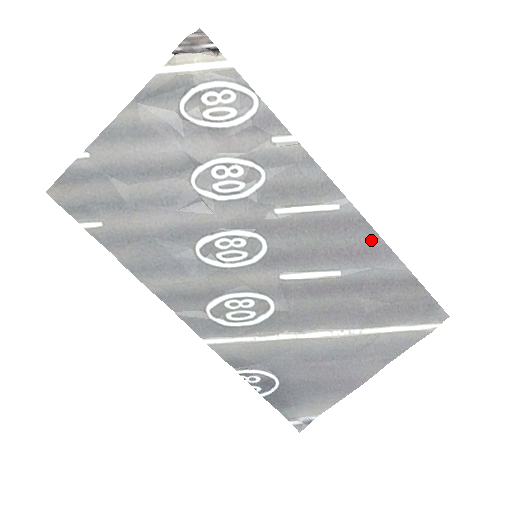
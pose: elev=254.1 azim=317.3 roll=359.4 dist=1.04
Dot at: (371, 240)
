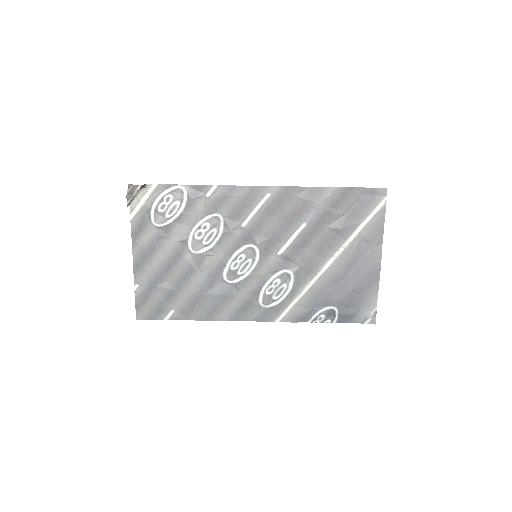
Dot at: (302, 193)
